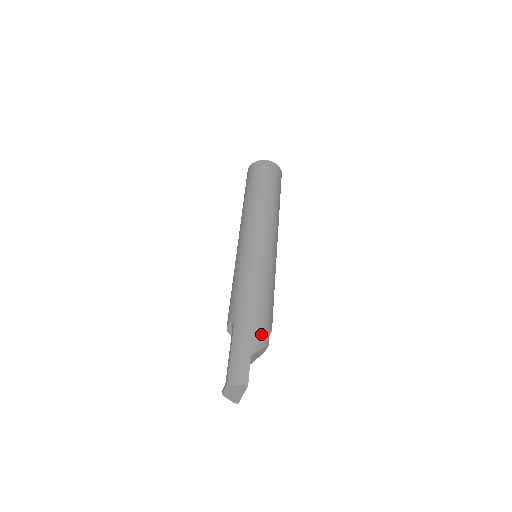
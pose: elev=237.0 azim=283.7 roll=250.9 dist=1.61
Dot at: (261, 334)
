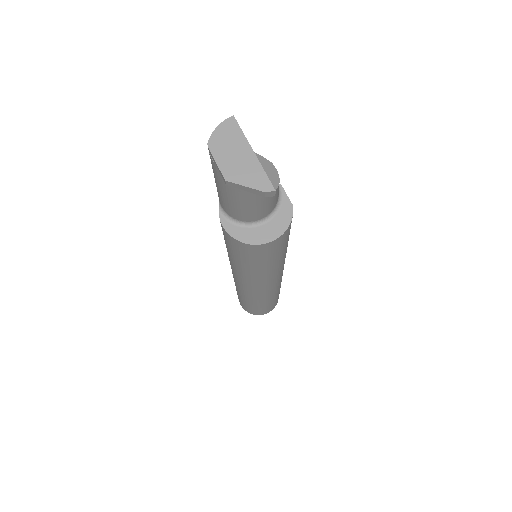
Dot at: occluded
